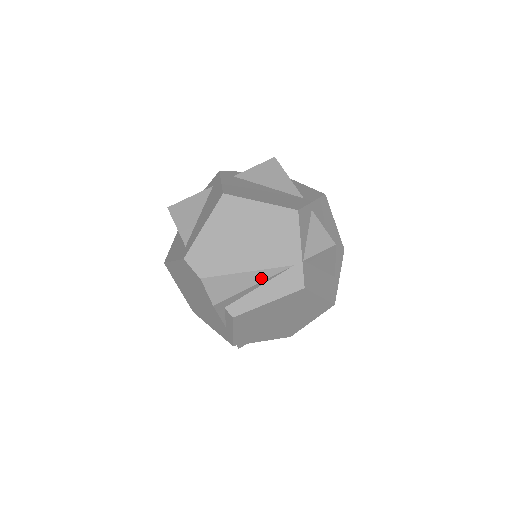
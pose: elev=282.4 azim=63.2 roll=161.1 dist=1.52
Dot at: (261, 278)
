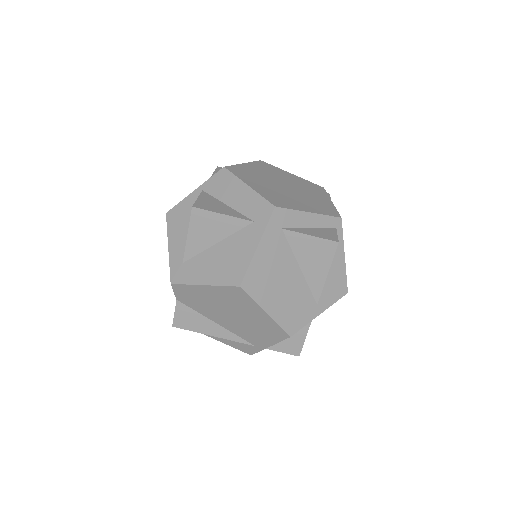
Dot at: (223, 336)
